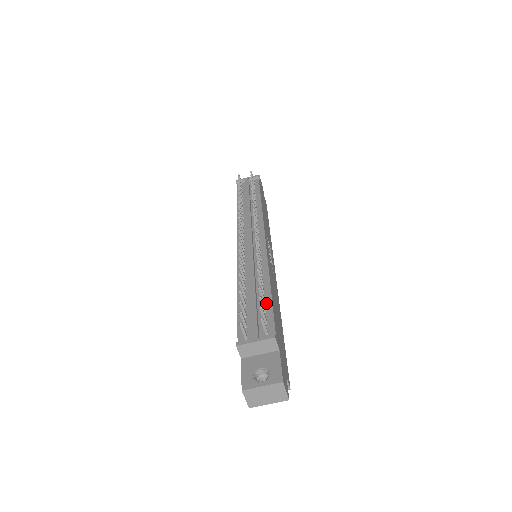
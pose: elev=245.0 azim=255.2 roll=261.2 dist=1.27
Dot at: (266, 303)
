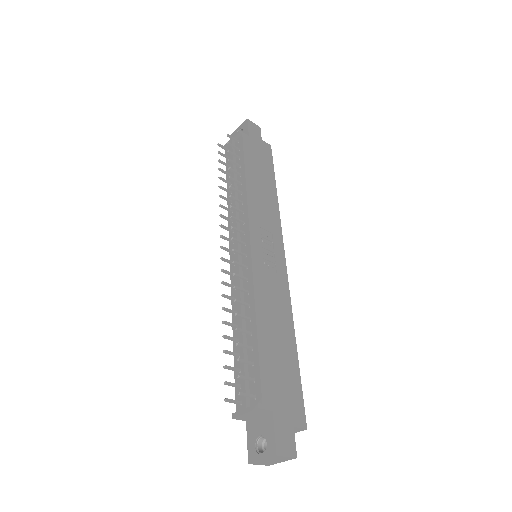
Dot at: (253, 351)
